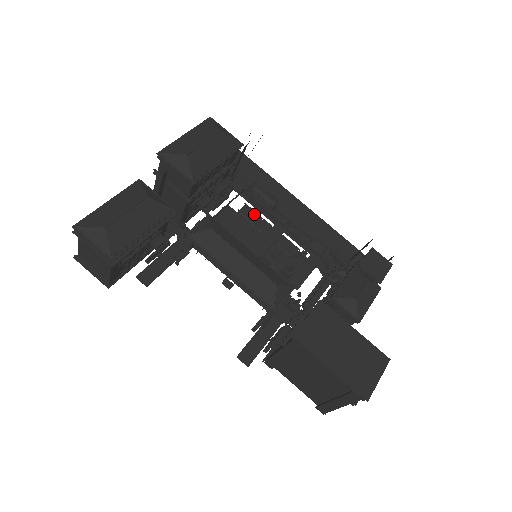
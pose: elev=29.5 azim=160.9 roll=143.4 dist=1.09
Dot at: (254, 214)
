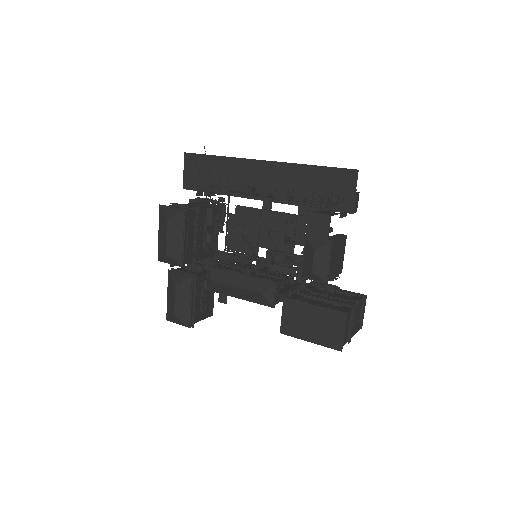
Dot at: (245, 210)
